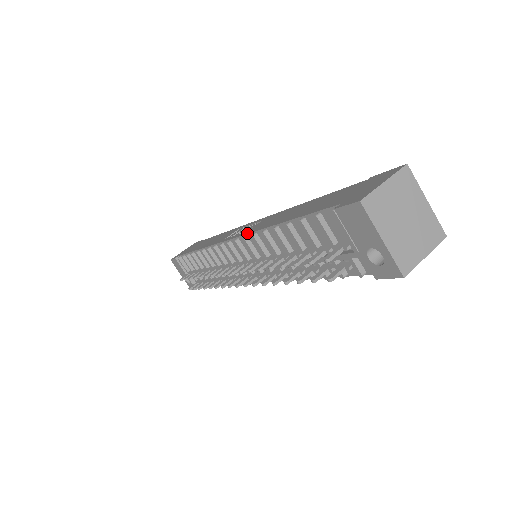
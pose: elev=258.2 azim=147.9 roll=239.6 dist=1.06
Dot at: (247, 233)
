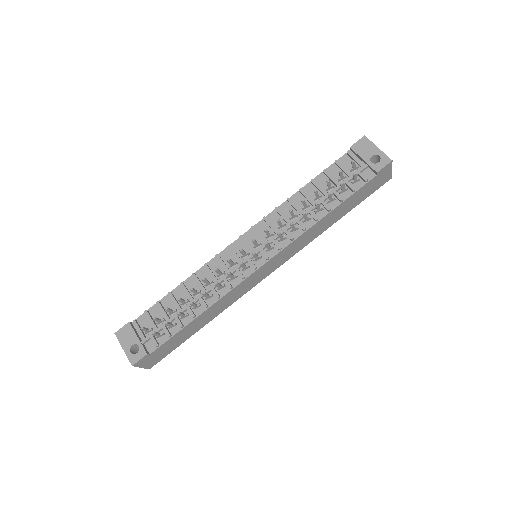
Dot at: (266, 216)
